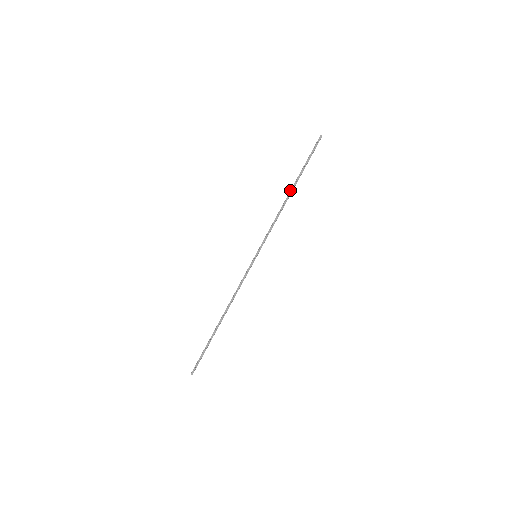
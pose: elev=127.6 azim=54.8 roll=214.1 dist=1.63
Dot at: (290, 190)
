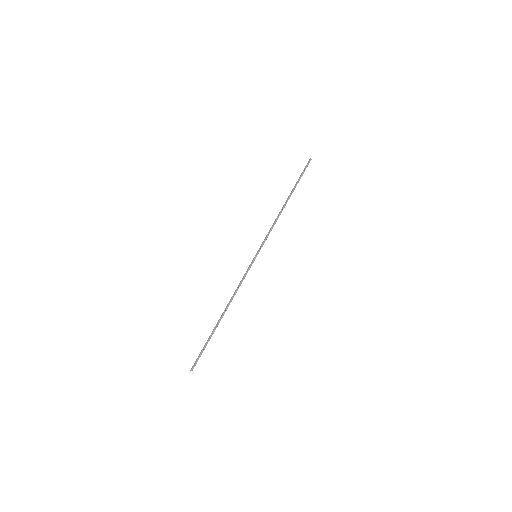
Dot at: (286, 201)
